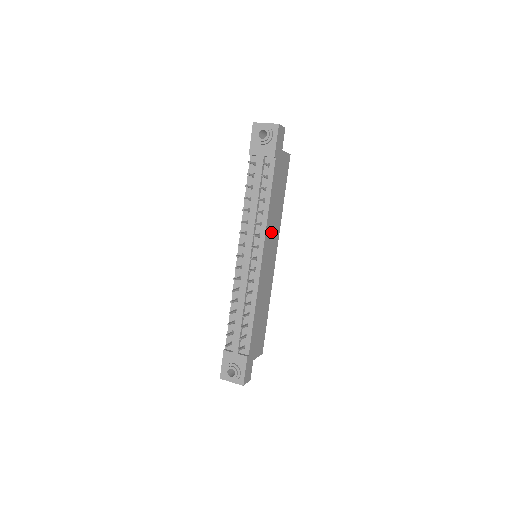
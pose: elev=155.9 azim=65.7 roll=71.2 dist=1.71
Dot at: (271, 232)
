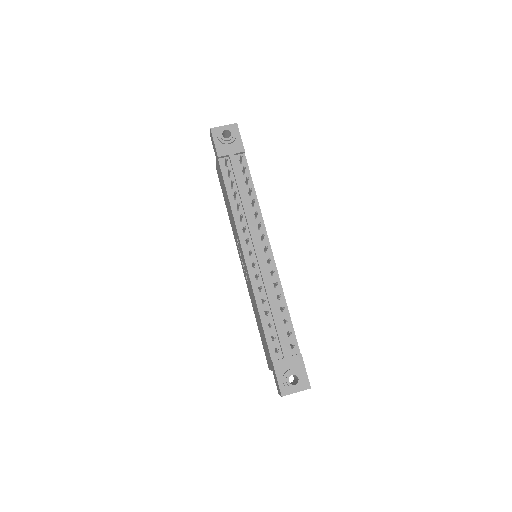
Dot at: occluded
